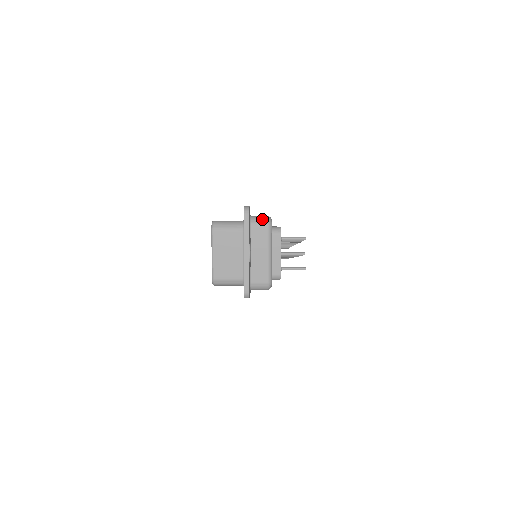
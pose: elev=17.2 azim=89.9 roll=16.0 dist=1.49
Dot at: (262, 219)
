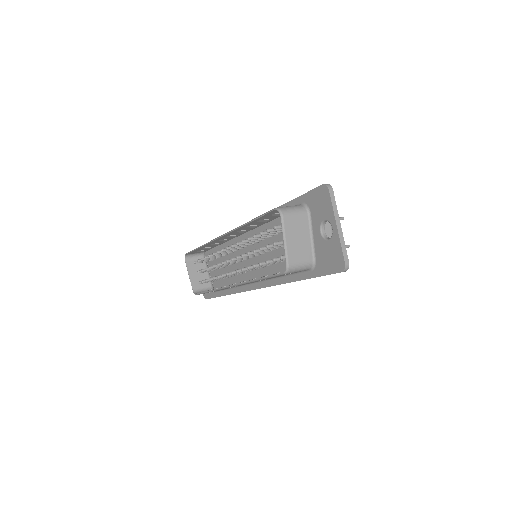
Dot at: occluded
